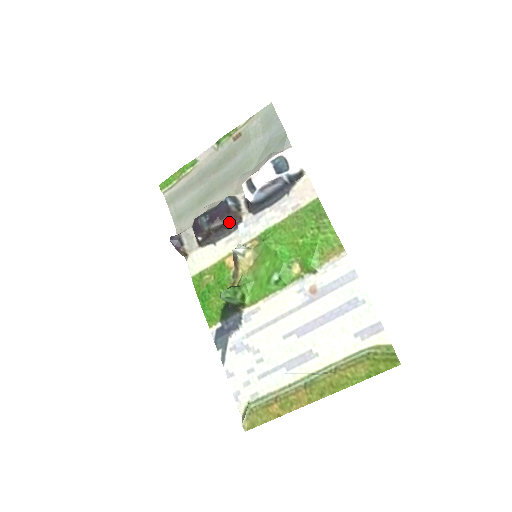
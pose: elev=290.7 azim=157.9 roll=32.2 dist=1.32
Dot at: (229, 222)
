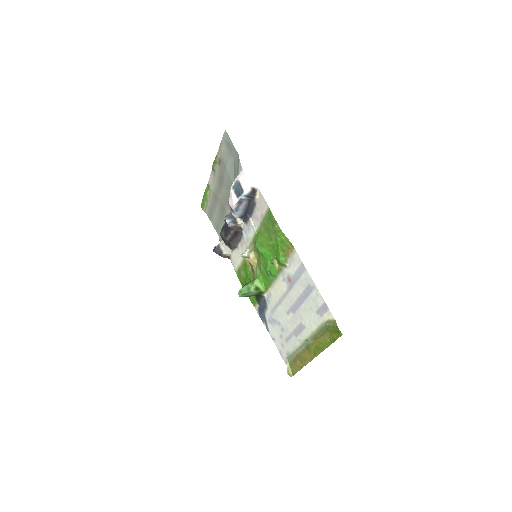
Dot at: (235, 233)
